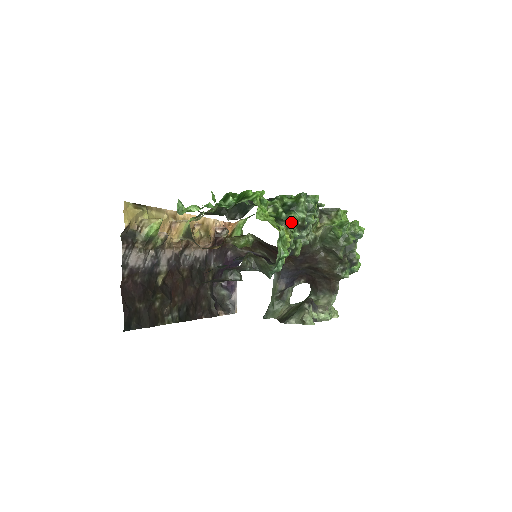
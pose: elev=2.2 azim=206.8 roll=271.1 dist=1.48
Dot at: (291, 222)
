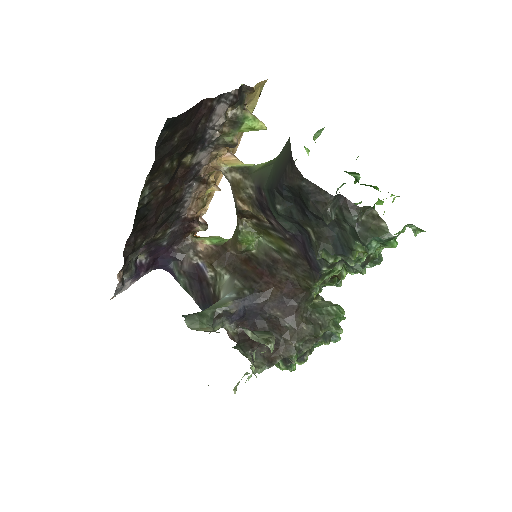
Dot at: occluded
